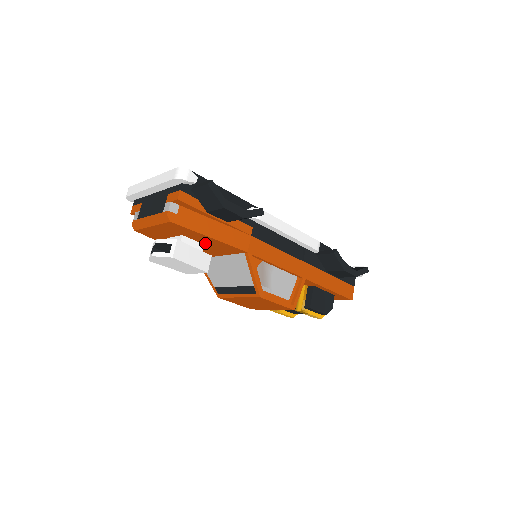
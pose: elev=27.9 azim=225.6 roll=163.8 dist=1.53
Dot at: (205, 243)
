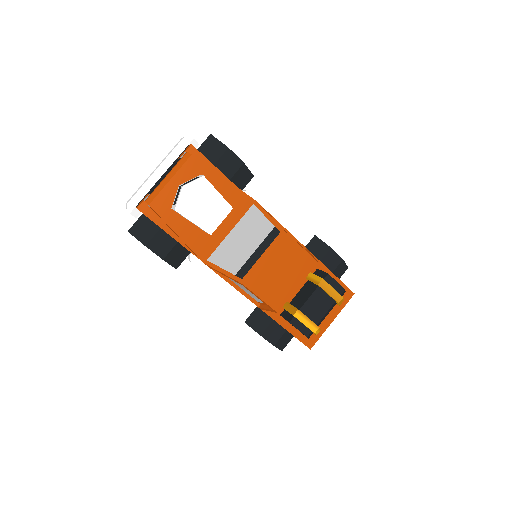
Dot at: occluded
